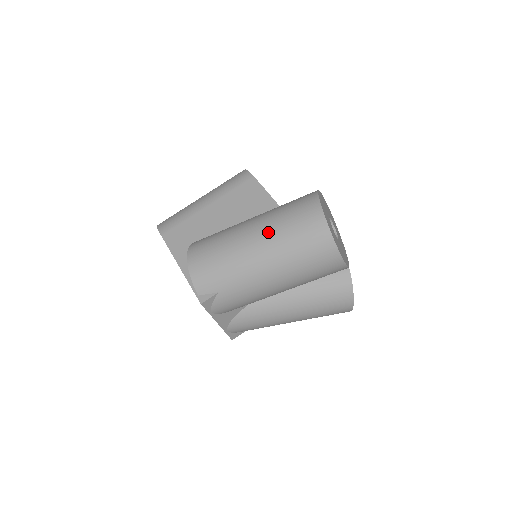
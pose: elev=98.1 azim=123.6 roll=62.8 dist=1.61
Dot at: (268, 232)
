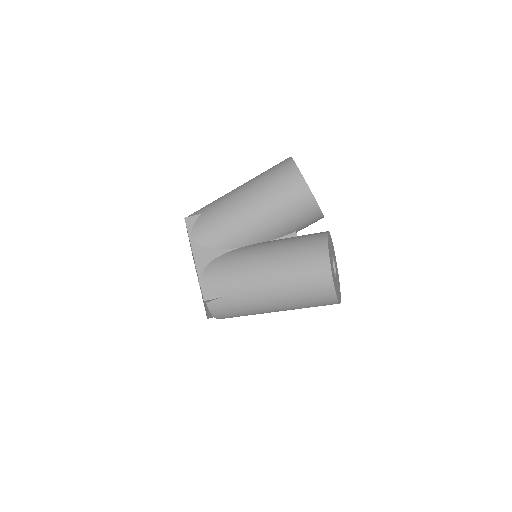
Dot at: occluded
